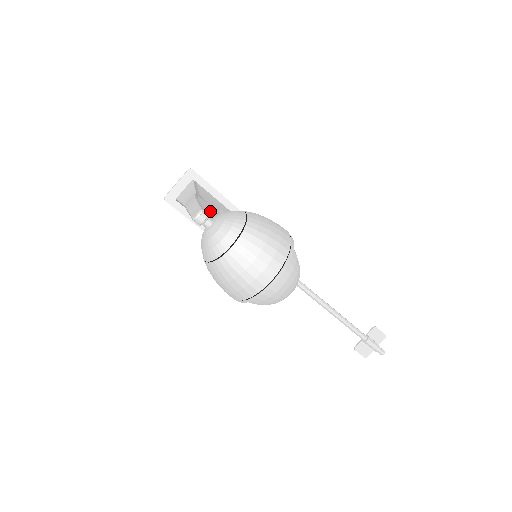
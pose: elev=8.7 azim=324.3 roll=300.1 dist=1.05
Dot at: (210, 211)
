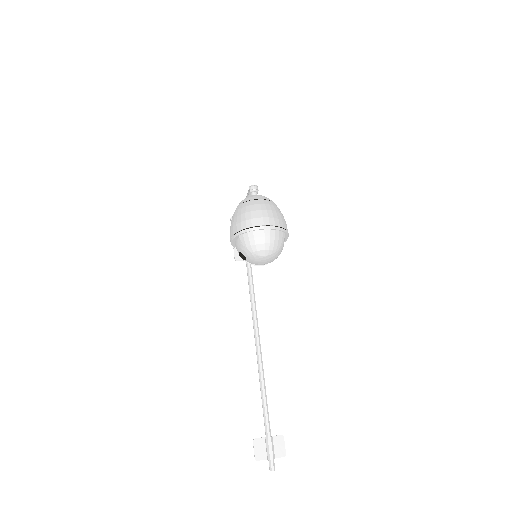
Dot at: occluded
